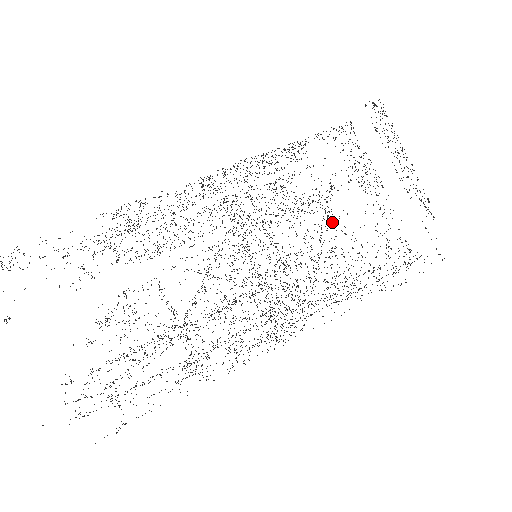
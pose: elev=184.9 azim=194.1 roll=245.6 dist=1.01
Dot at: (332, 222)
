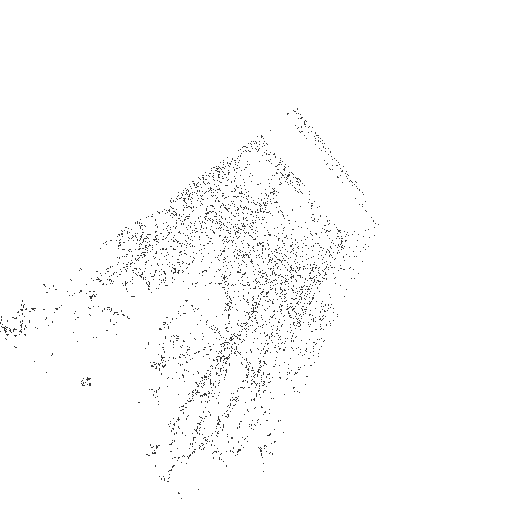
Dot at: occluded
